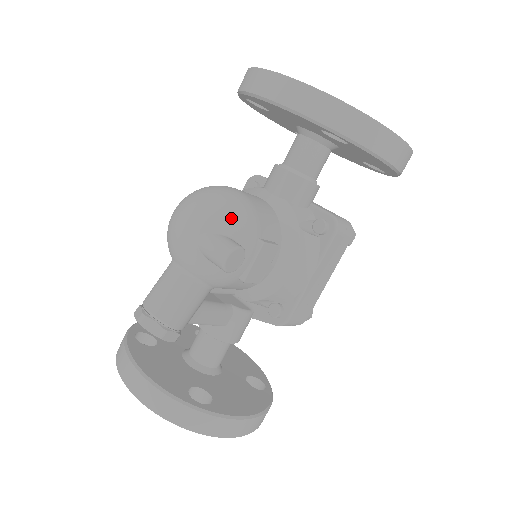
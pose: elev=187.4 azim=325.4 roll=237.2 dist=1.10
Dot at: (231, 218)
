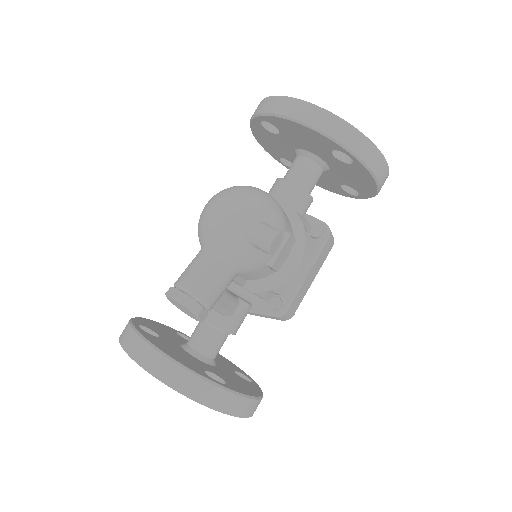
Dot at: (269, 210)
